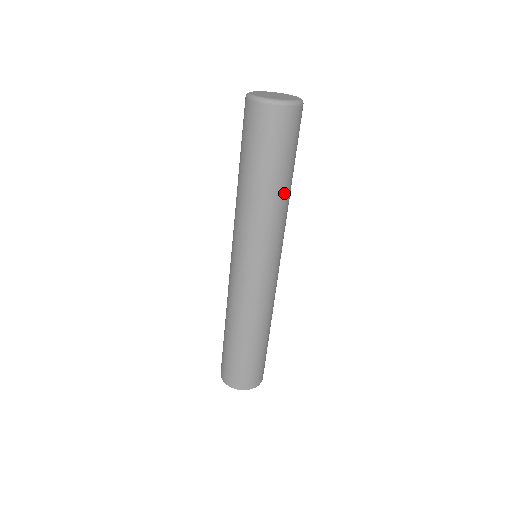
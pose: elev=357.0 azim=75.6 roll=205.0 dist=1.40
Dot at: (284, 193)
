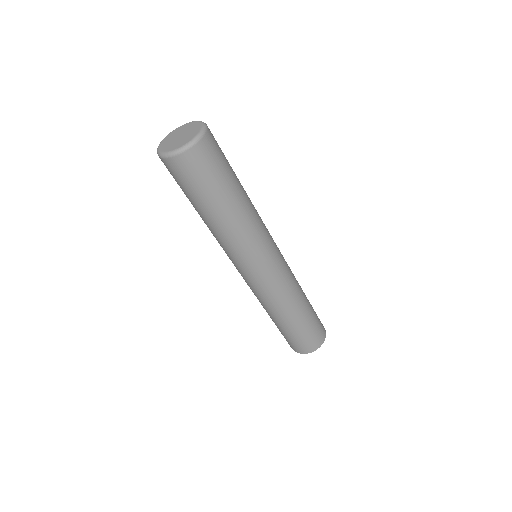
Dot at: (246, 195)
